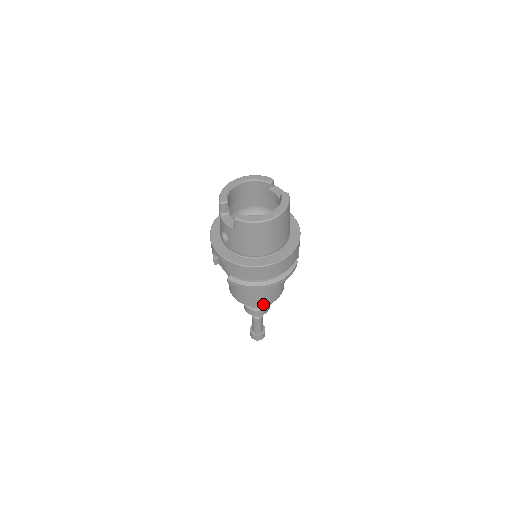
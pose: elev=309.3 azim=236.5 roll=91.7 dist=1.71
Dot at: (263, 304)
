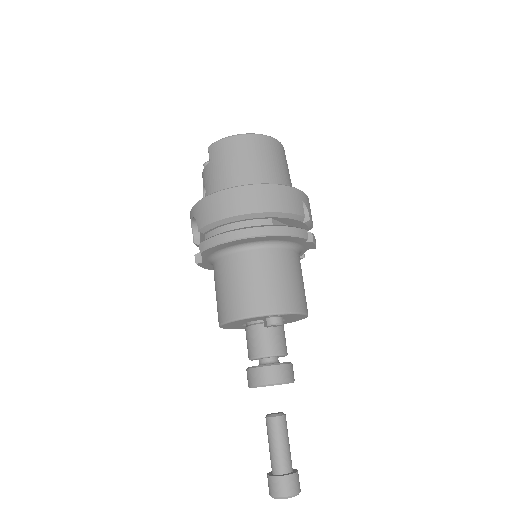
Dot at: (259, 310)
